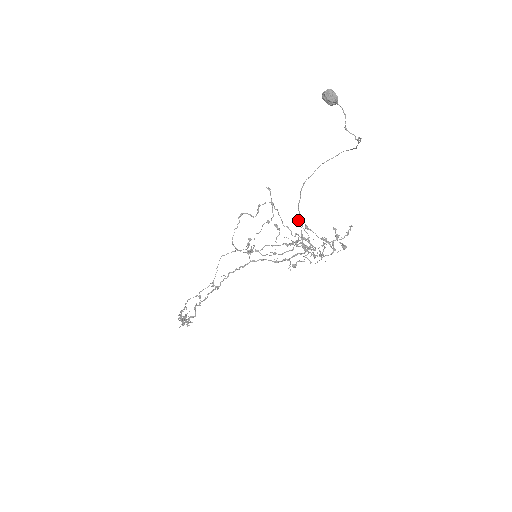
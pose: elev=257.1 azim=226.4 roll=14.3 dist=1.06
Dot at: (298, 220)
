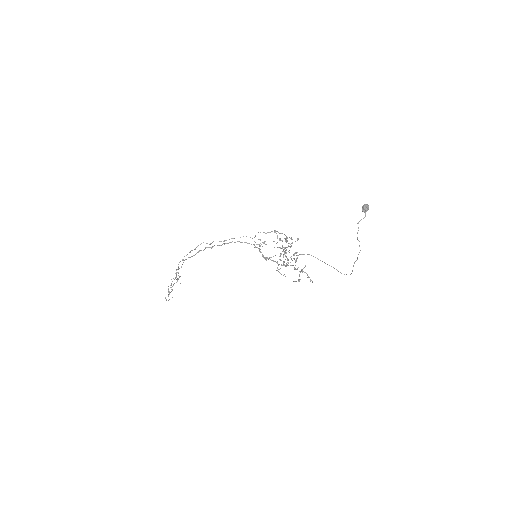
Dot at: occluded
